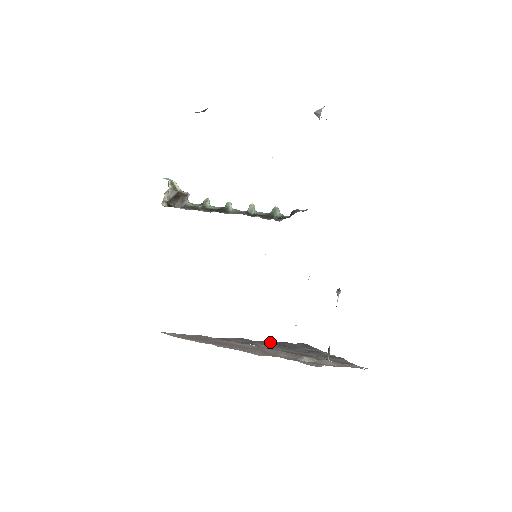
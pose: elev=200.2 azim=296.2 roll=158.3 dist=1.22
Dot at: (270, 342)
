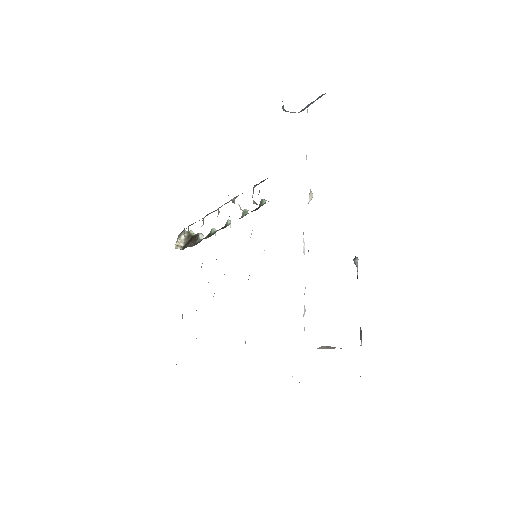
Dot at: occluded
